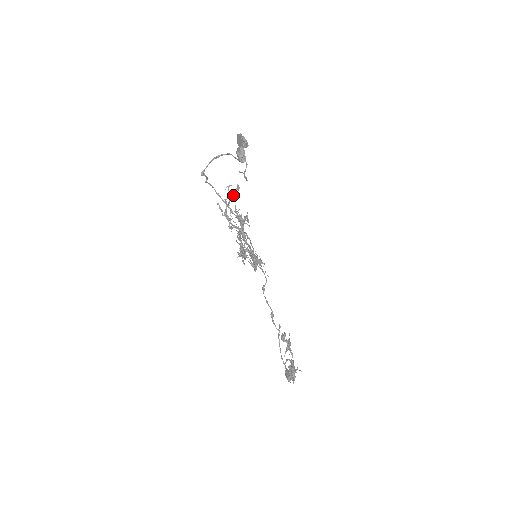
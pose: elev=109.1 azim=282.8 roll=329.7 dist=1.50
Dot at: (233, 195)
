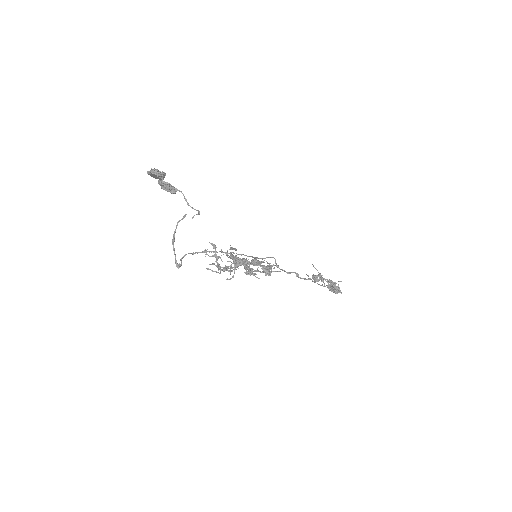
Dot at: (218, 258)
